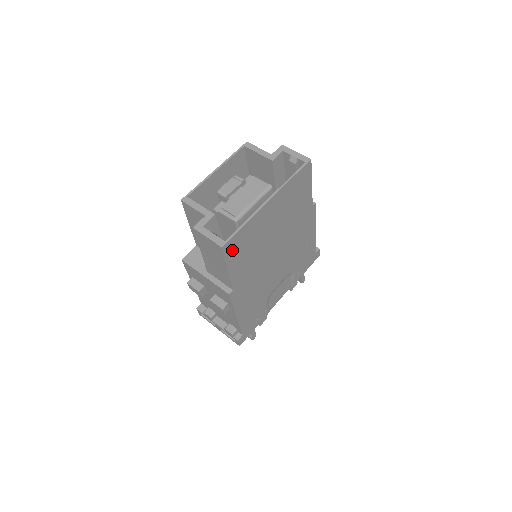
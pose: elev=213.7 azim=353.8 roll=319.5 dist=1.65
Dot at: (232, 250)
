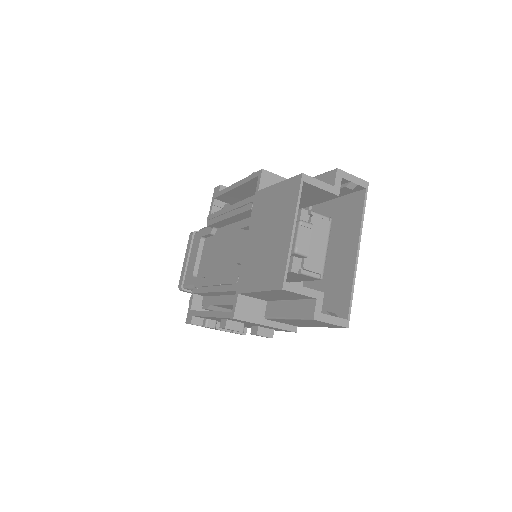
Dot at: (337, 315)
